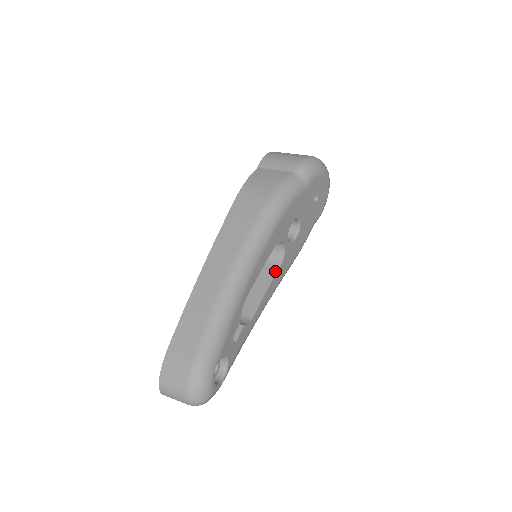
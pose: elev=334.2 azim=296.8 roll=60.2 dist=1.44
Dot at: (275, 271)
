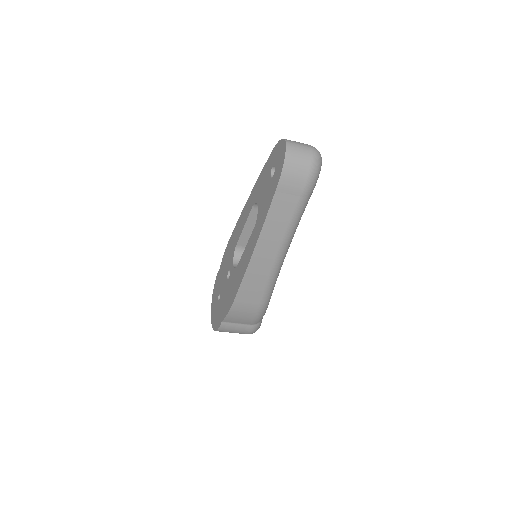
Dot at: occluded
